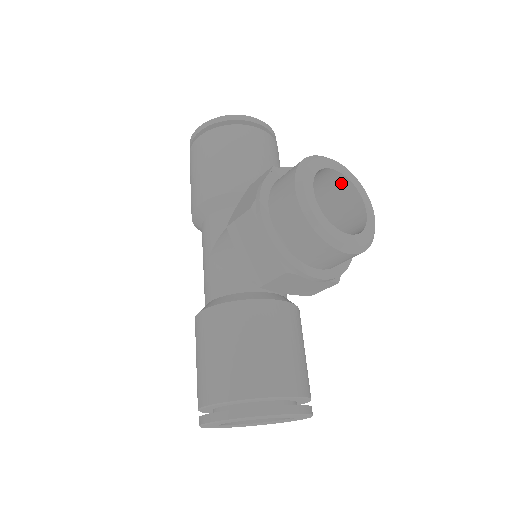
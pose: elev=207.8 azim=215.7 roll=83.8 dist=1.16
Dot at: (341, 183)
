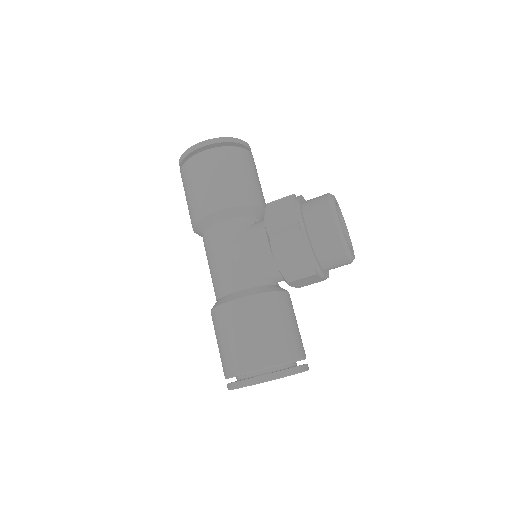
Dot at: occluded
